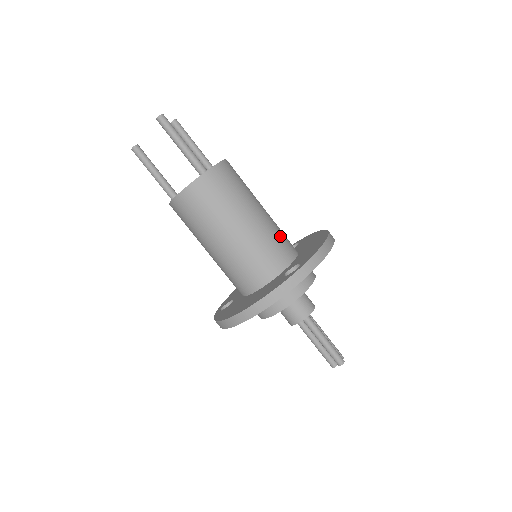
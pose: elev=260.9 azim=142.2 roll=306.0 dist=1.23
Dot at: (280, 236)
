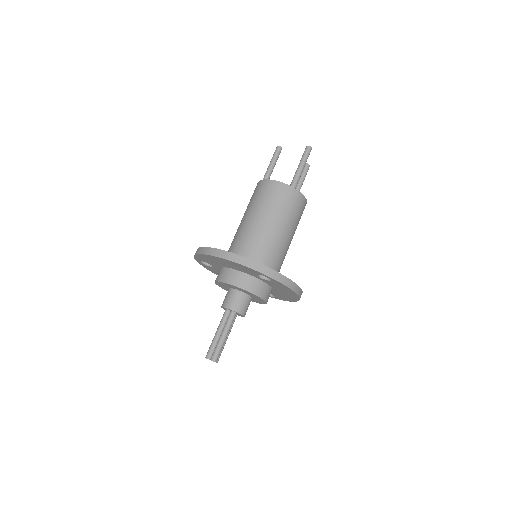
Dot at: (281, 260)
